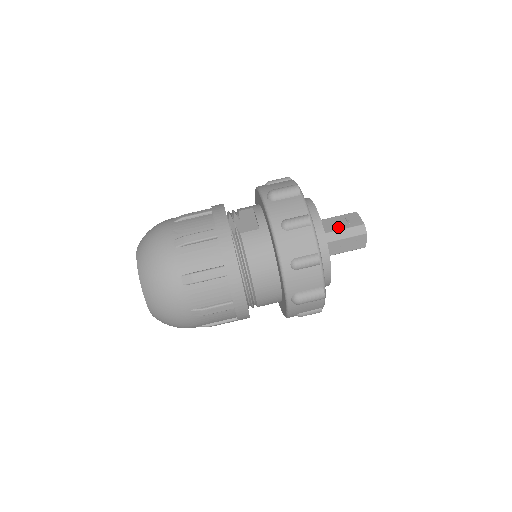
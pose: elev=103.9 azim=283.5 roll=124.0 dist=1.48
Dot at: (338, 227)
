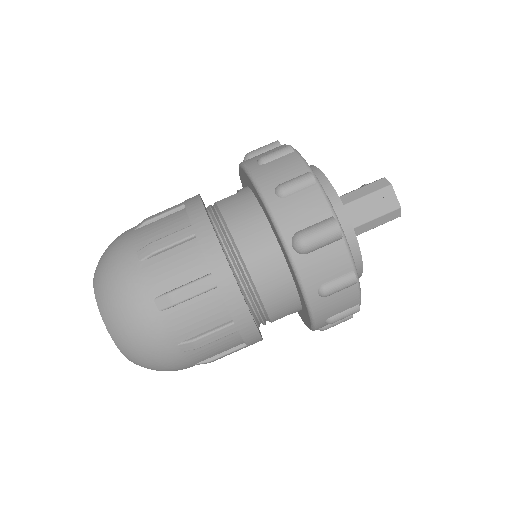
Dot at: (351, 191)
